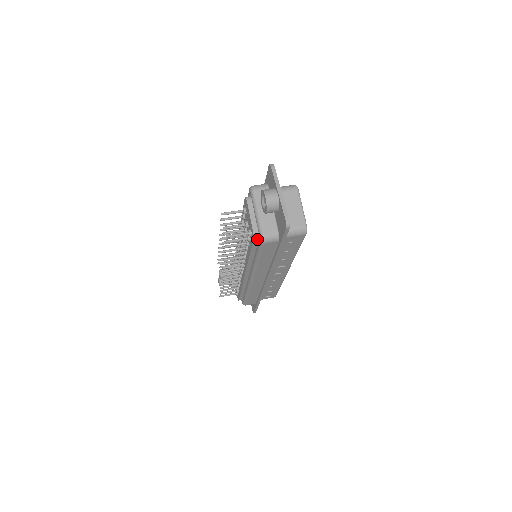
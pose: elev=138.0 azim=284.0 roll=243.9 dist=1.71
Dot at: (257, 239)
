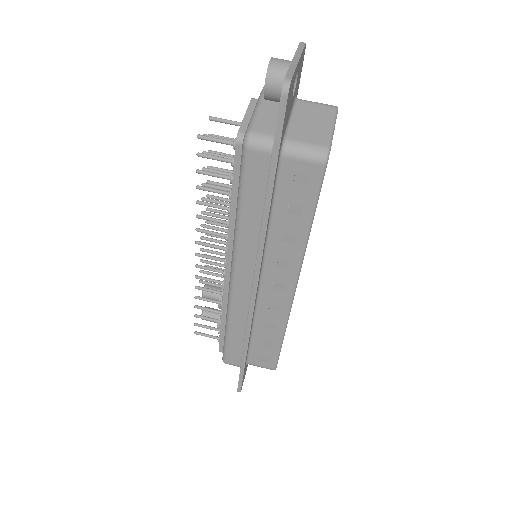
Dot at: occluded
